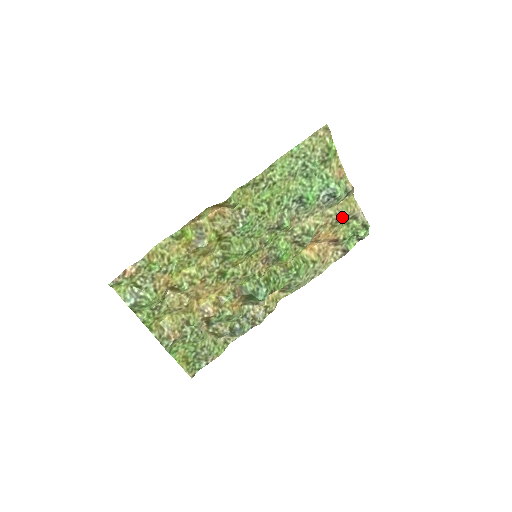
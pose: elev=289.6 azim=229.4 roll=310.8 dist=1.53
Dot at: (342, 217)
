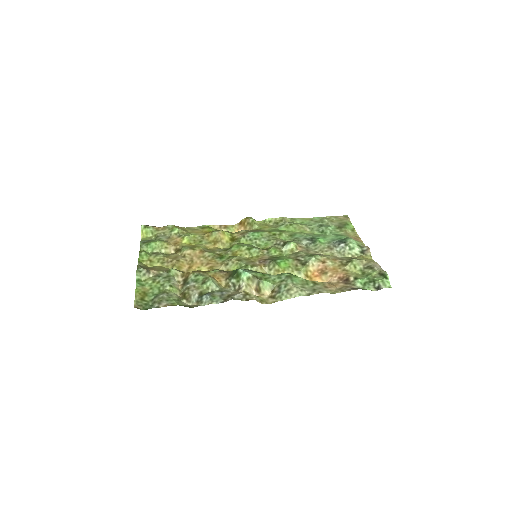
Dot at: (353, 259)
